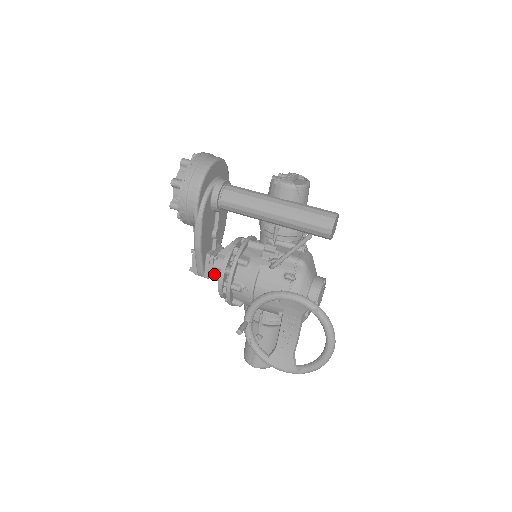
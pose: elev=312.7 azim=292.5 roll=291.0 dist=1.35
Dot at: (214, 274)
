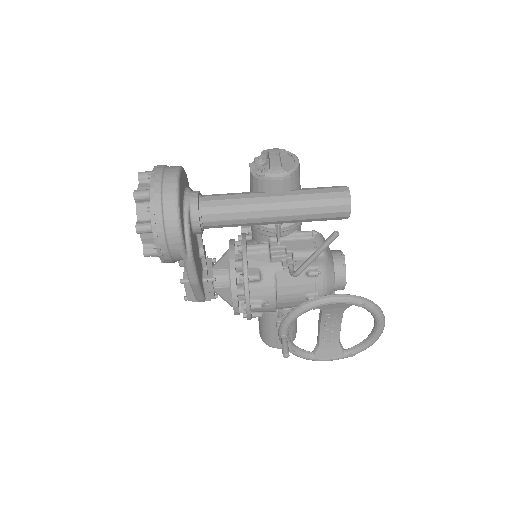
Dot at: occluded
